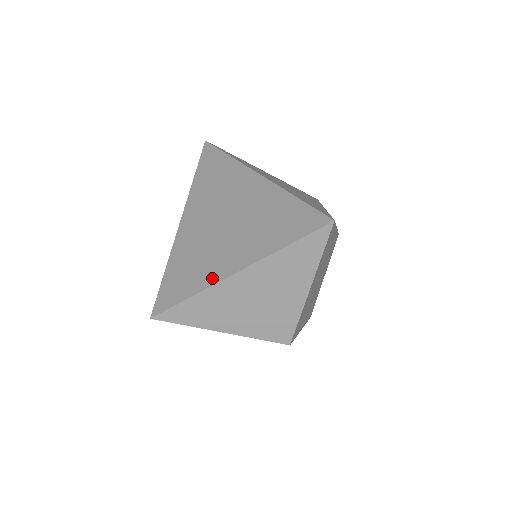
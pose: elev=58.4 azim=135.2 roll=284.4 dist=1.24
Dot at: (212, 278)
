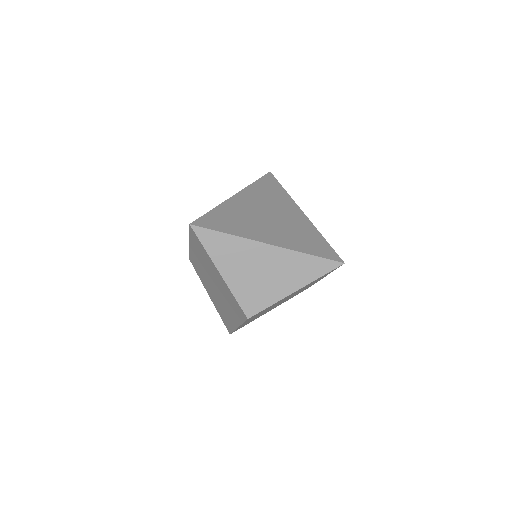
Dot at: (249, 235)
